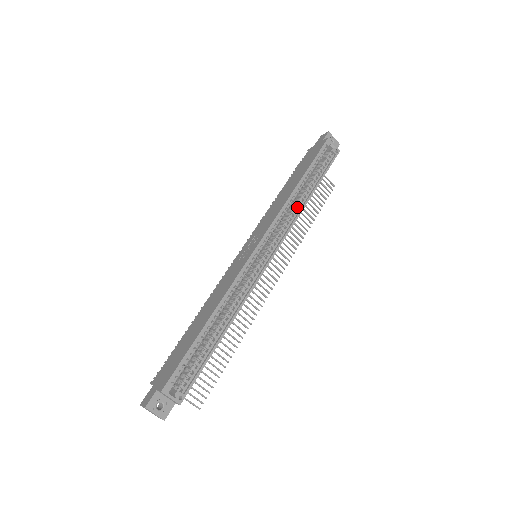
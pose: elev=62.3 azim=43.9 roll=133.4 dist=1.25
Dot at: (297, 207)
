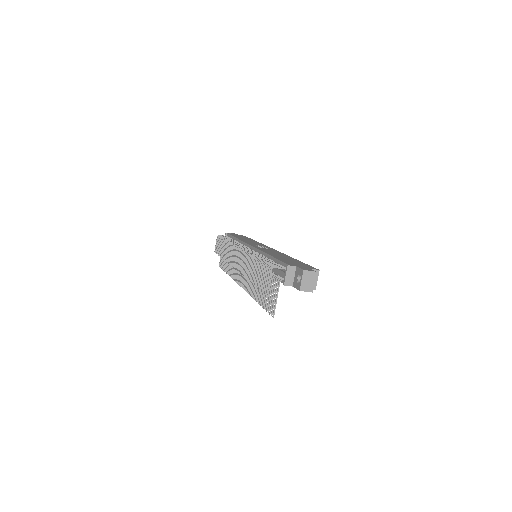
Dot at: occluded
